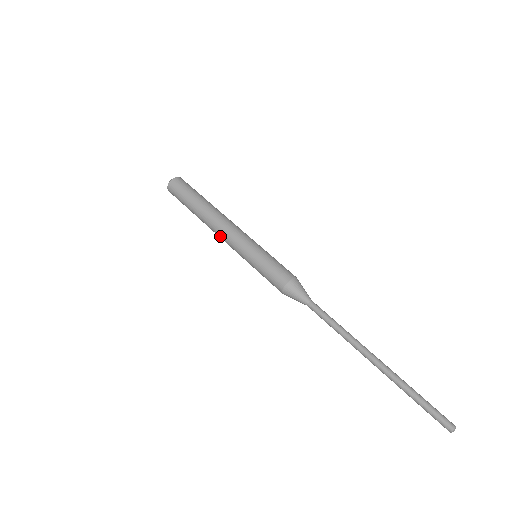
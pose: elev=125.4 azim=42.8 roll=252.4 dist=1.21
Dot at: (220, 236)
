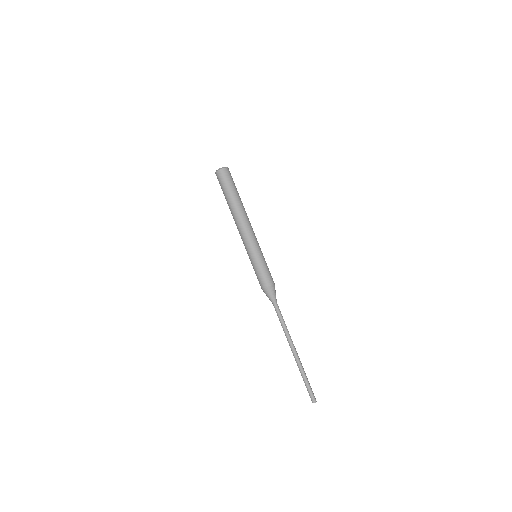
Dot at: (239, 231)
